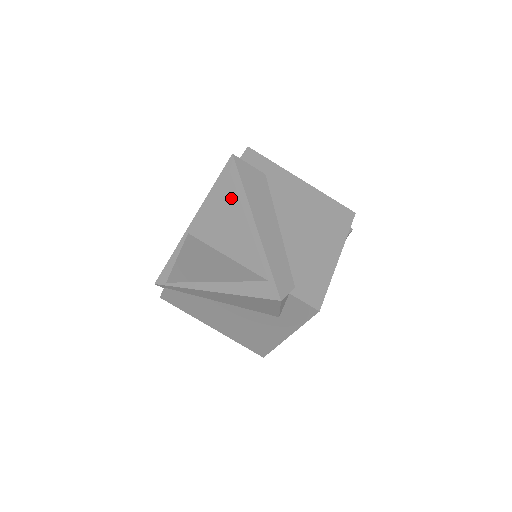
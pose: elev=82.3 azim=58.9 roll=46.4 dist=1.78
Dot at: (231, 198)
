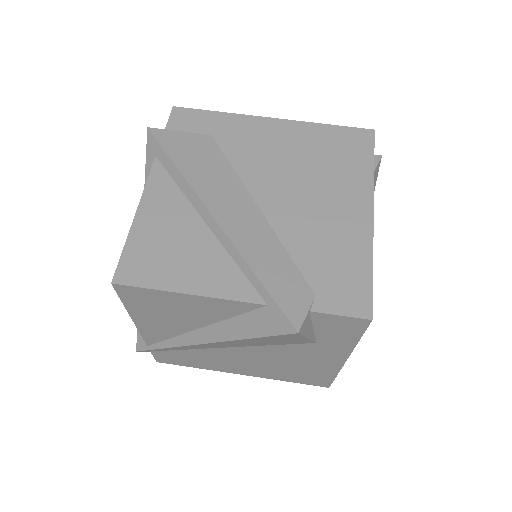
Dot at: (167, 195)
